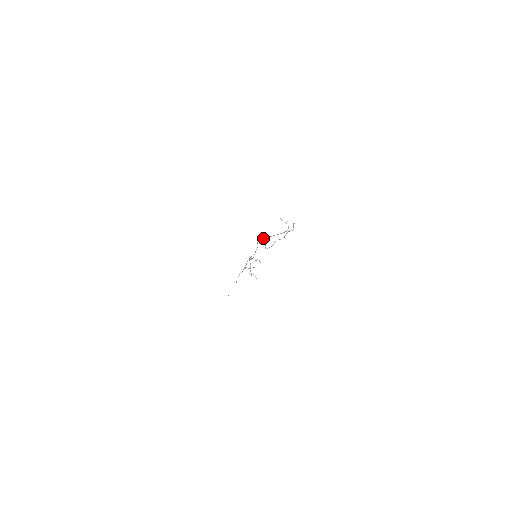
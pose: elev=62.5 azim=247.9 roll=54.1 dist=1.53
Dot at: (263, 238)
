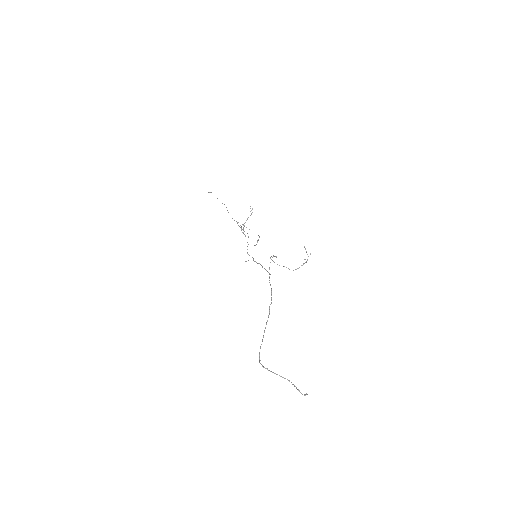
Dot at: (268, 370)
